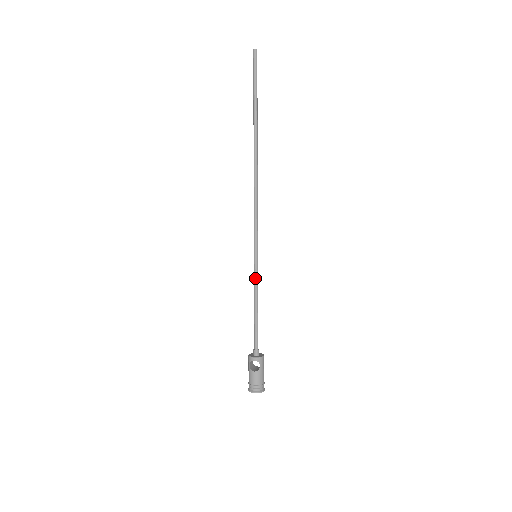
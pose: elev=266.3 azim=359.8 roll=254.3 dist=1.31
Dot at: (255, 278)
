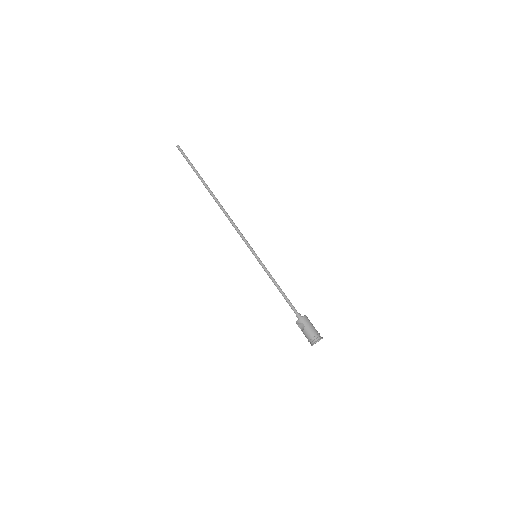
Dot at: (264, 270)
